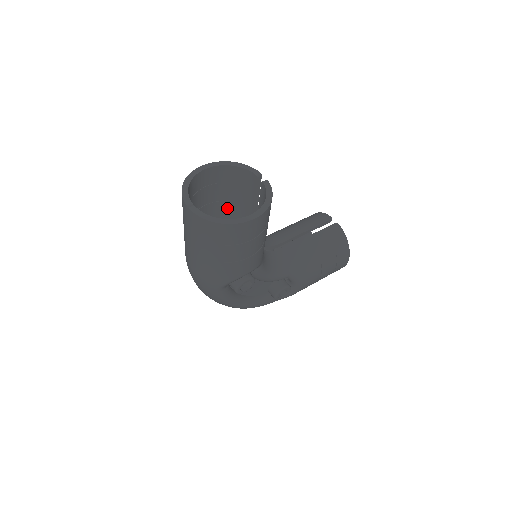
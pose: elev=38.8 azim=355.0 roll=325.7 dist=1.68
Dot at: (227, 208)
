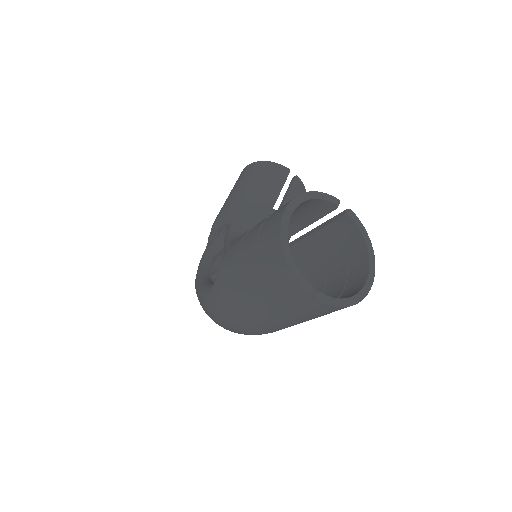
Dot at: occluded
